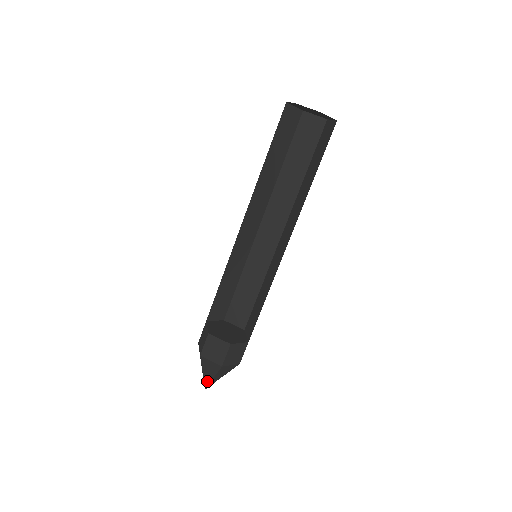
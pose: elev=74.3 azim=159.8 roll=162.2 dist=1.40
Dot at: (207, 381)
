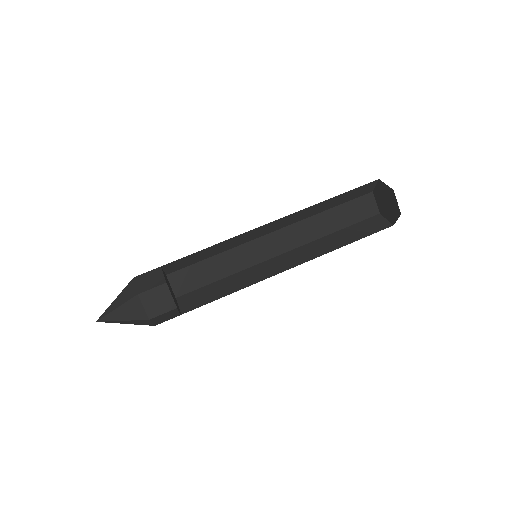
Dot at: (109, 310)
